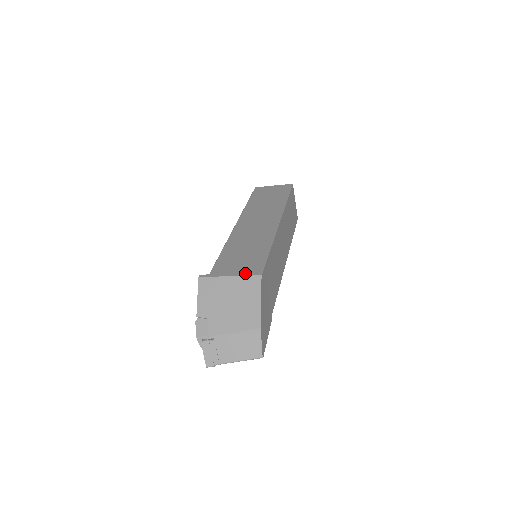
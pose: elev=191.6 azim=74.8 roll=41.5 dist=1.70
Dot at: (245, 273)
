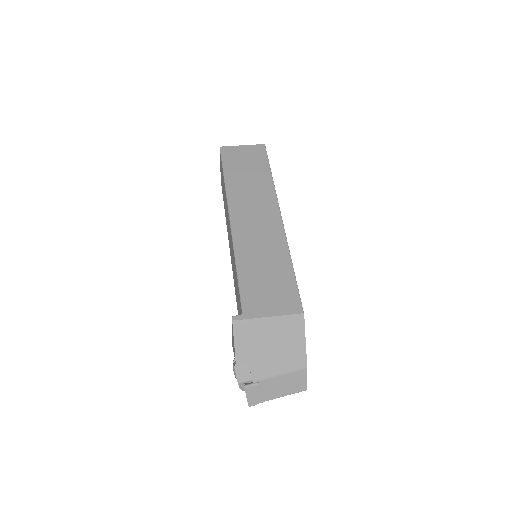
Dot at: (285, 311)
